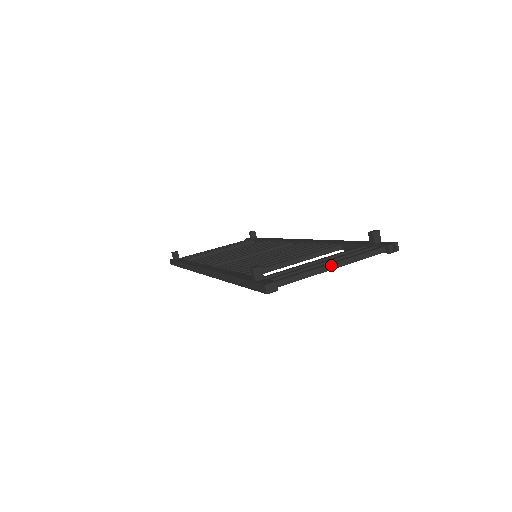
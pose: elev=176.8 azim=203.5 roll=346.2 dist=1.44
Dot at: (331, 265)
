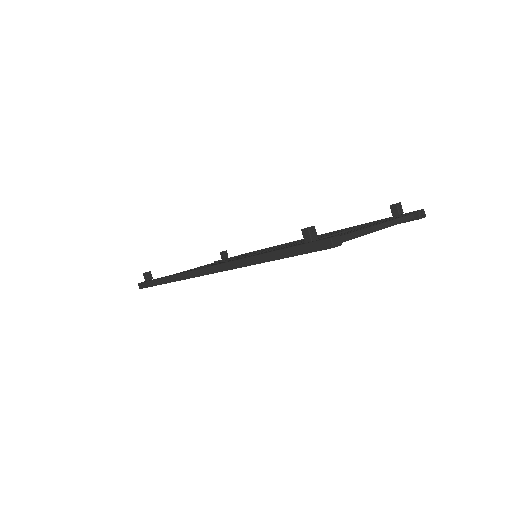
Dot at: (377, 226)
